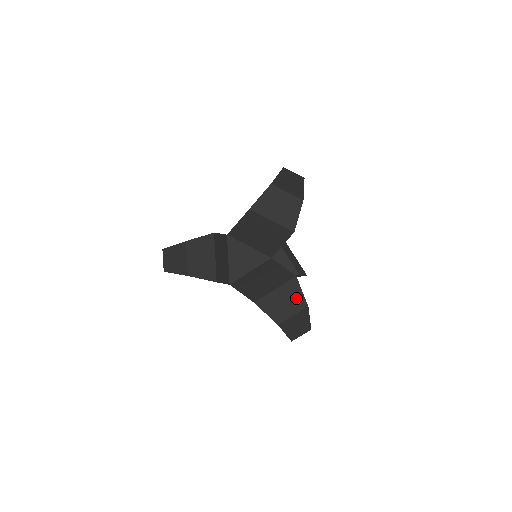
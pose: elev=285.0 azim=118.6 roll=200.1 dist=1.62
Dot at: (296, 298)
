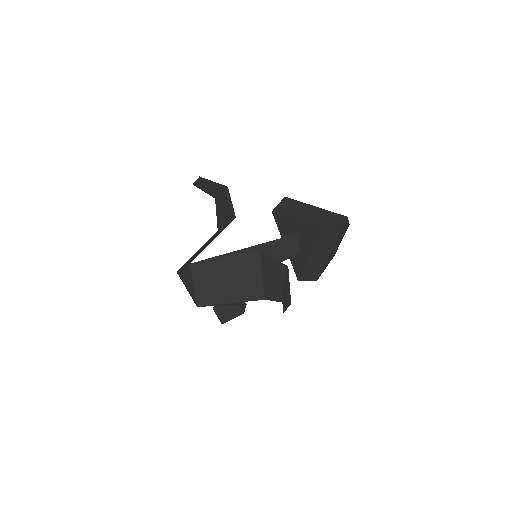
Dot at: occluded
